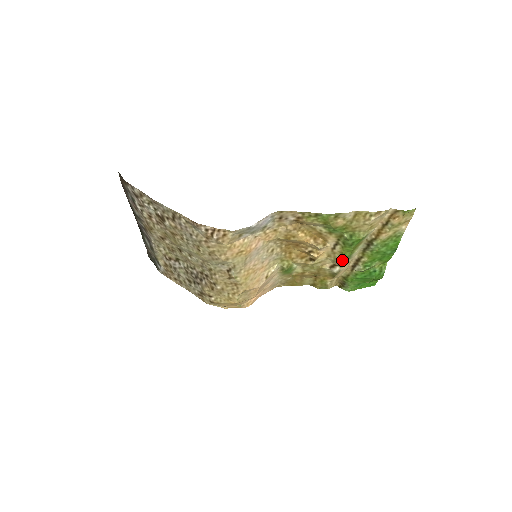
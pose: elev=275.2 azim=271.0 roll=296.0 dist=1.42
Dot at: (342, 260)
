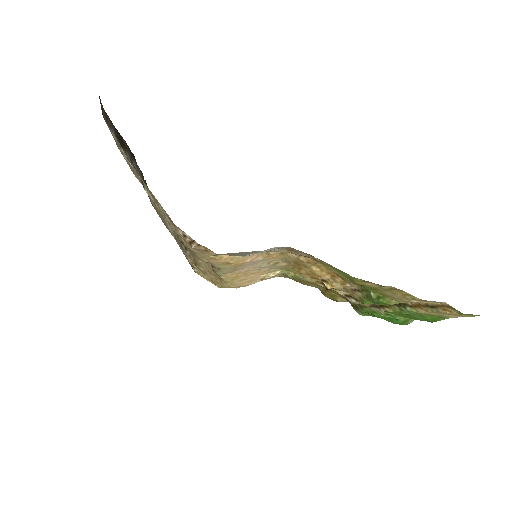
Dot at: (360, 301)
